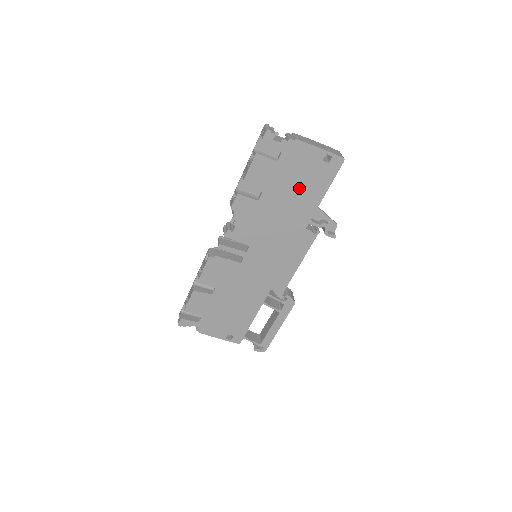
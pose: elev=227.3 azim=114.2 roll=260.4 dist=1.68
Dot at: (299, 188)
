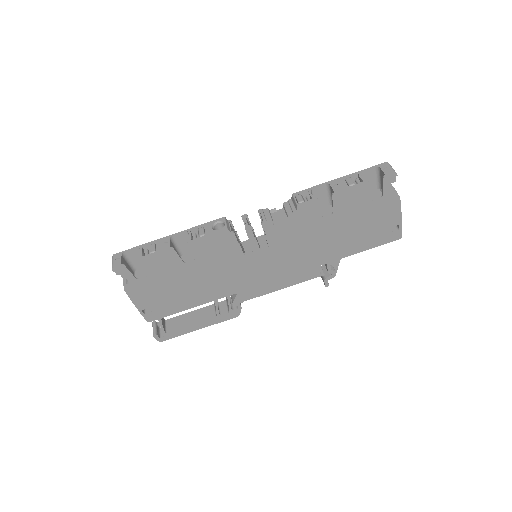
Dot at: (356, 233)
